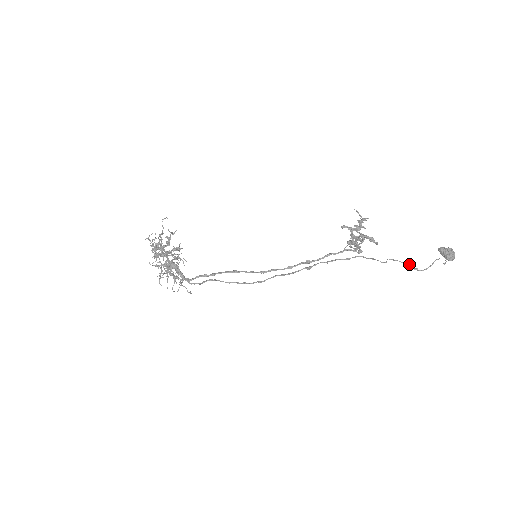
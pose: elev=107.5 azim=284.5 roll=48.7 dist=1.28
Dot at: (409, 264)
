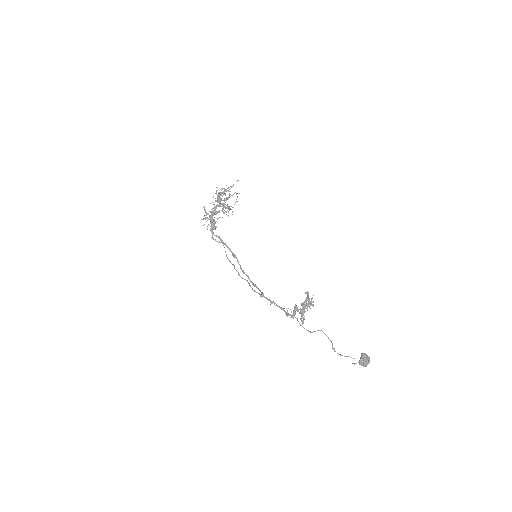
Dot at: (332, 343)
